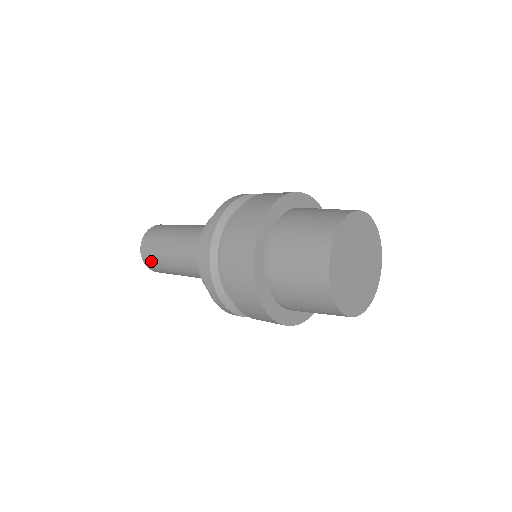
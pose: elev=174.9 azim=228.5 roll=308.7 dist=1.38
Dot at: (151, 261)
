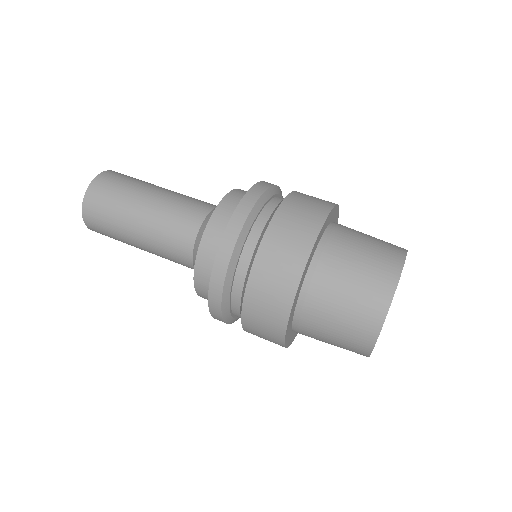
Dot at: (99, 227)
